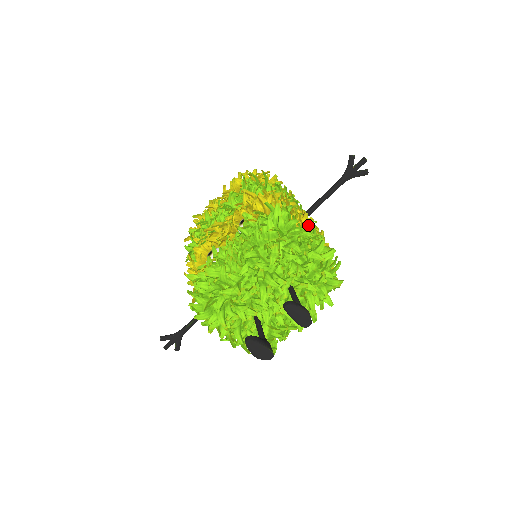
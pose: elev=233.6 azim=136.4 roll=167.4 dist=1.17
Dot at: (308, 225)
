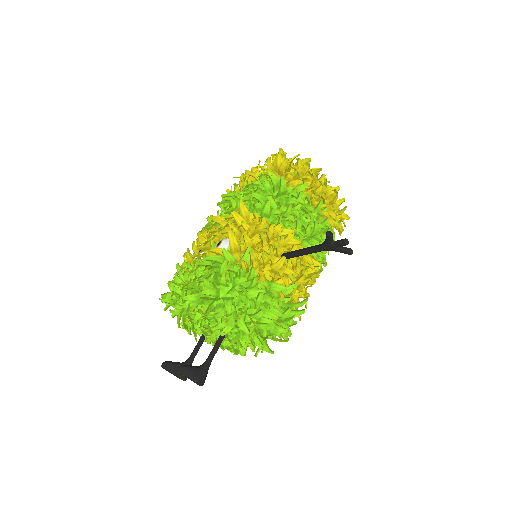
Dot at: (288, 266)
